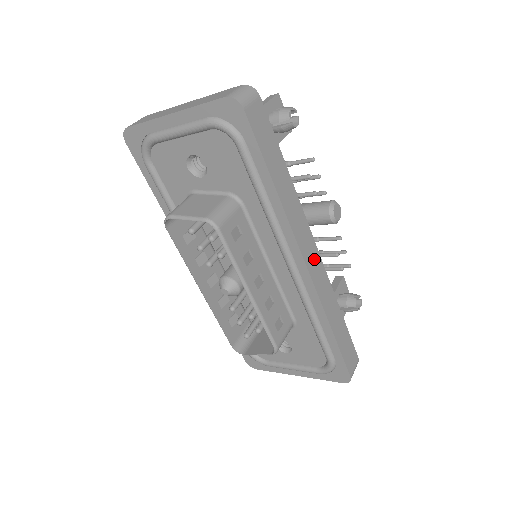
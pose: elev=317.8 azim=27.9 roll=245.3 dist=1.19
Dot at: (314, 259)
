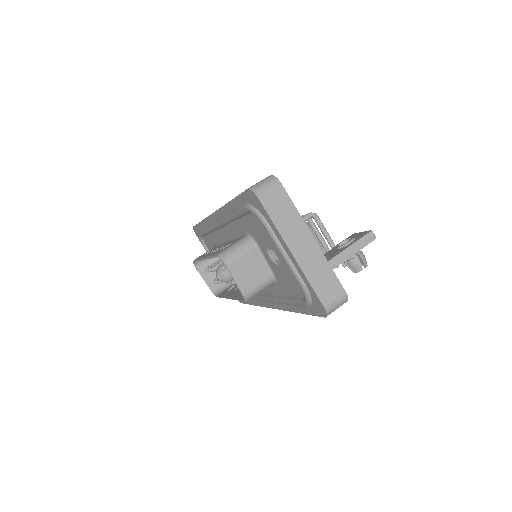
Dot at: occluded
